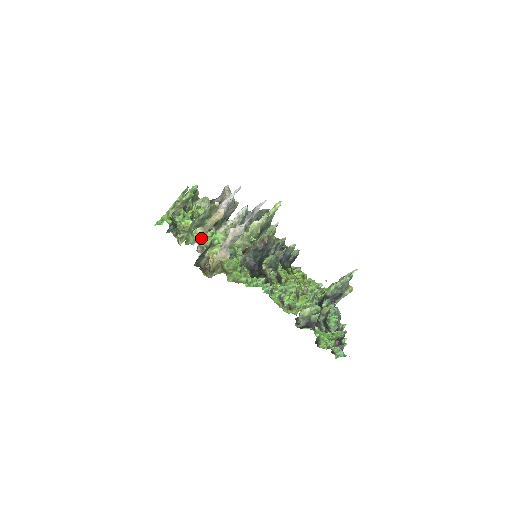
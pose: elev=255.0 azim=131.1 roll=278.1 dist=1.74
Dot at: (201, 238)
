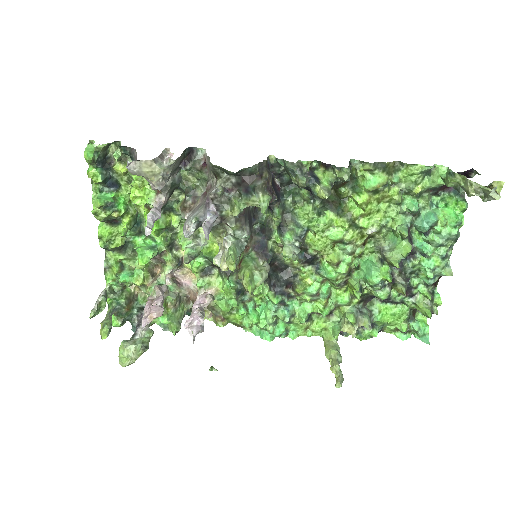
Dot at: (163, 323)
